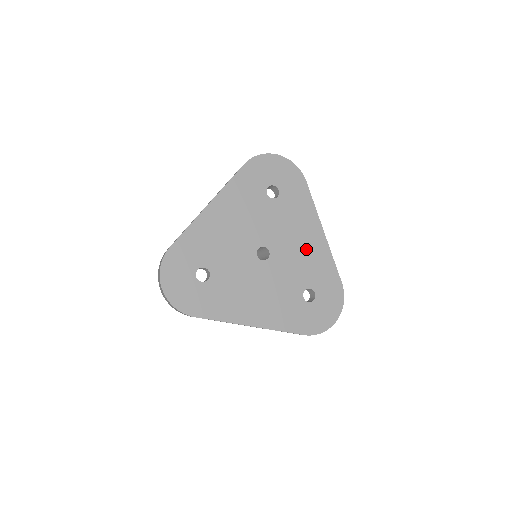
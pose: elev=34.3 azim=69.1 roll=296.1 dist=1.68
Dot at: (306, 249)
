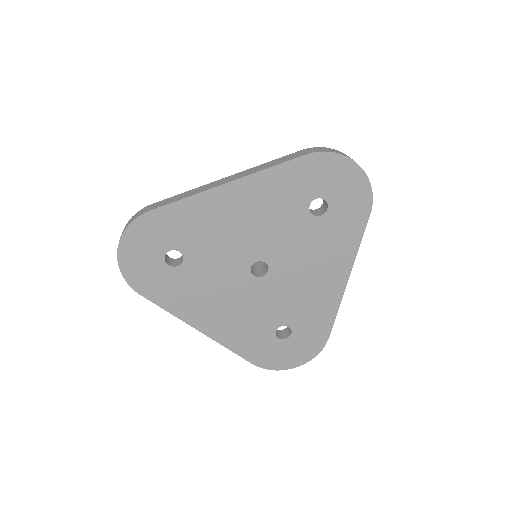
Dot at: (313, 287)
